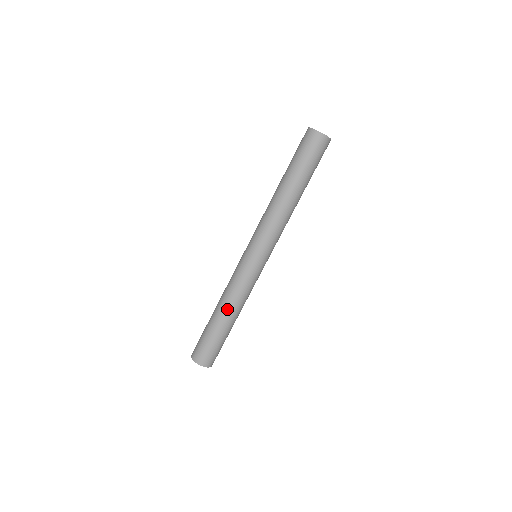
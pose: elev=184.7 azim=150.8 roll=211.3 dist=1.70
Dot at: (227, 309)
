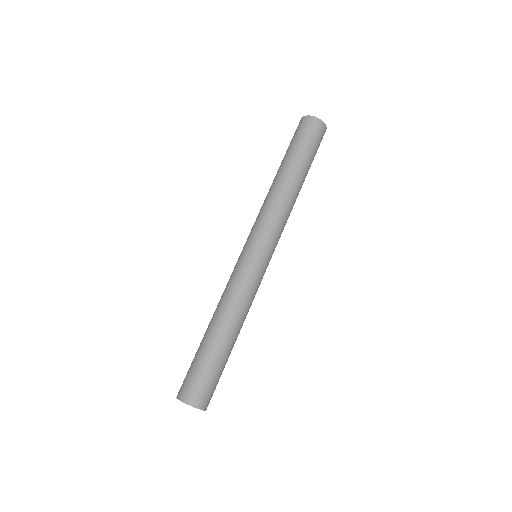
Dot at: (229, 322)
